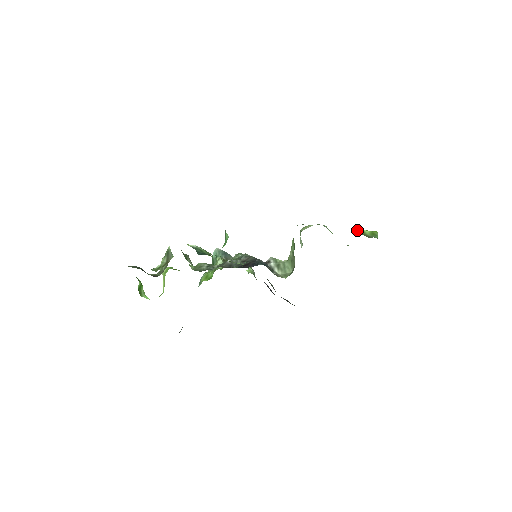
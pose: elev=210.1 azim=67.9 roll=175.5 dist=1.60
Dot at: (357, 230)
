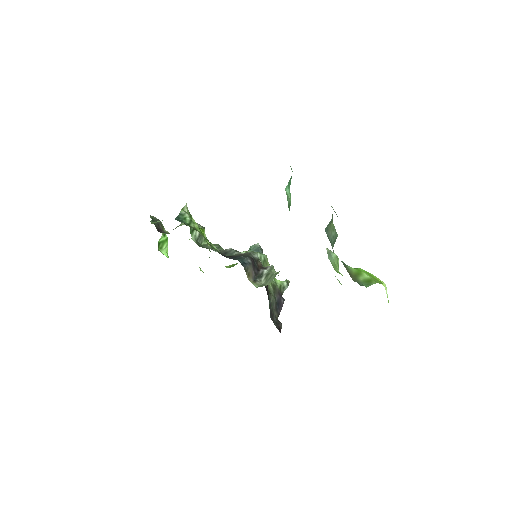
Dot at: (355, 269)
